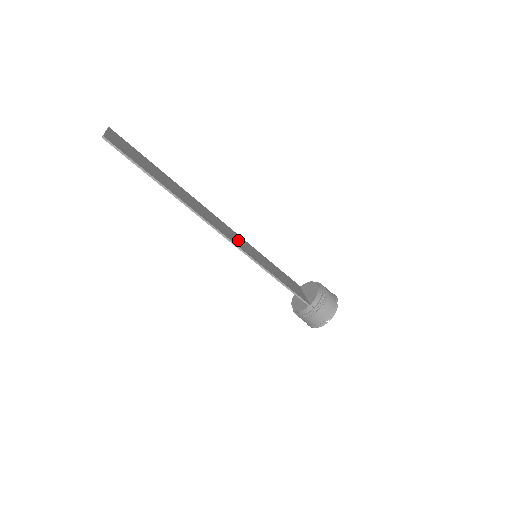
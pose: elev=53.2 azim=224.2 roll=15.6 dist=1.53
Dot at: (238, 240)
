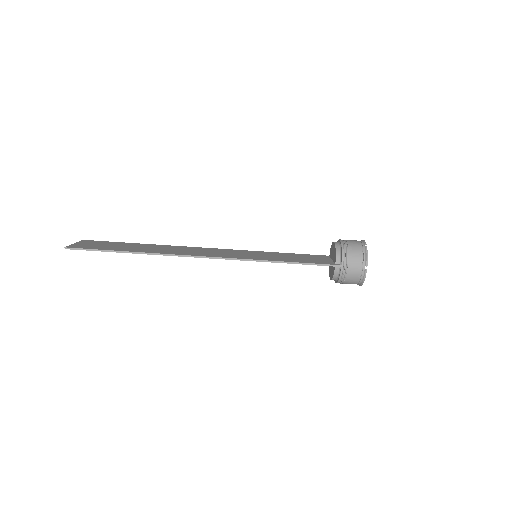
Dot at: (230, 253)
